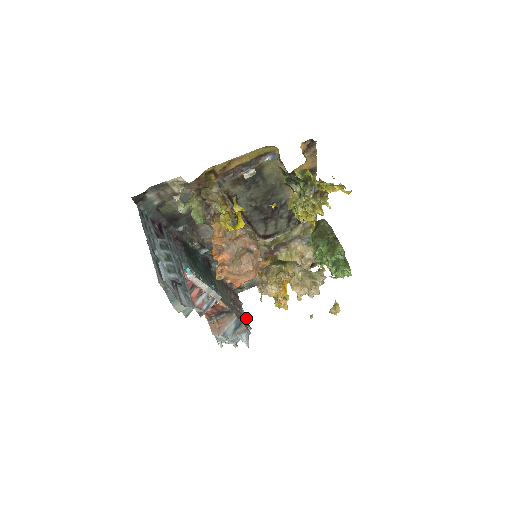
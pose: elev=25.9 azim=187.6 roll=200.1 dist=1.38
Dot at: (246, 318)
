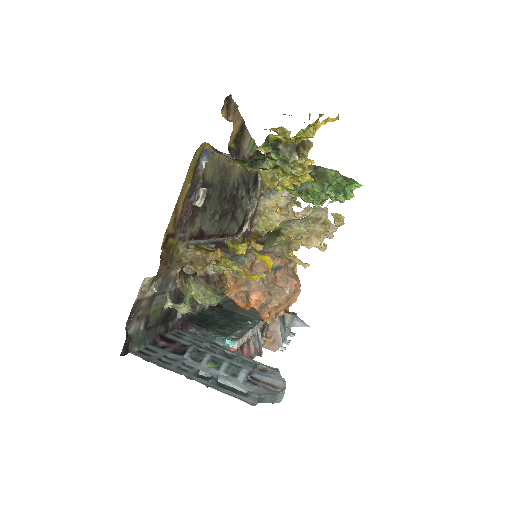
Dot at: occluded
